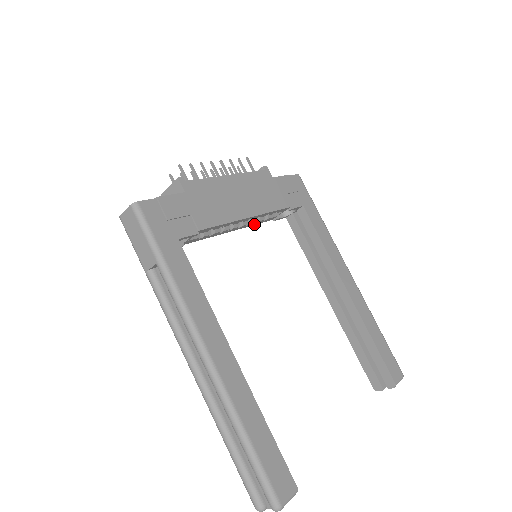
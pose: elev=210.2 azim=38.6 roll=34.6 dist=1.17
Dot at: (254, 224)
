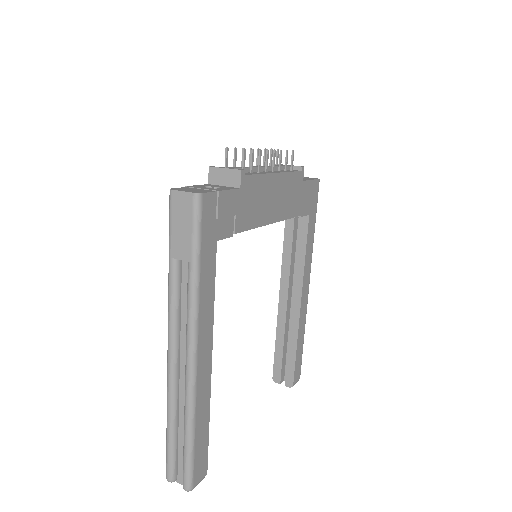
Dot at: occluded
